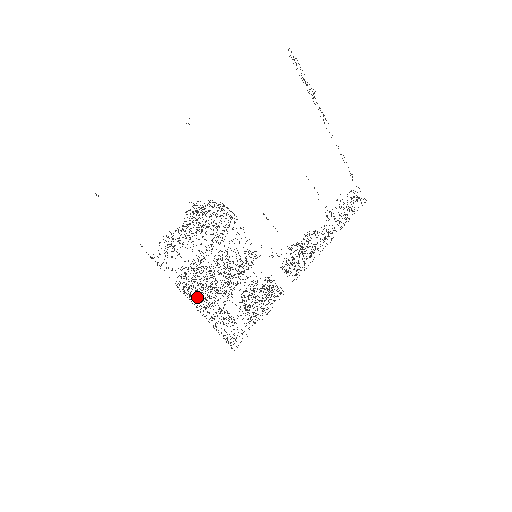
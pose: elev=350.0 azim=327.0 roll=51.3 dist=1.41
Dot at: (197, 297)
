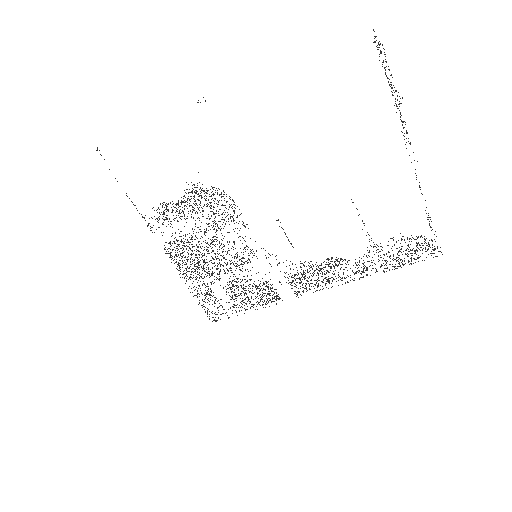
Dot at: occluded
